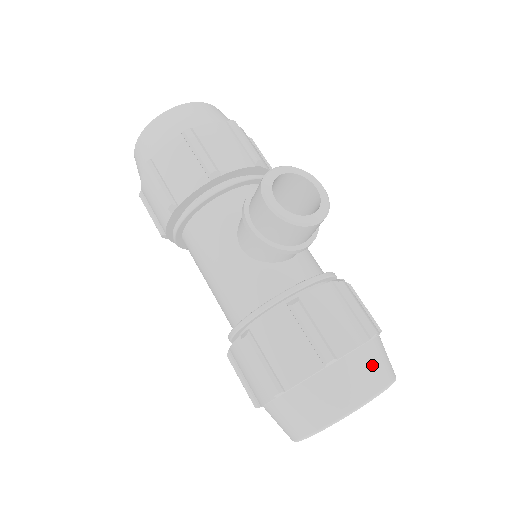
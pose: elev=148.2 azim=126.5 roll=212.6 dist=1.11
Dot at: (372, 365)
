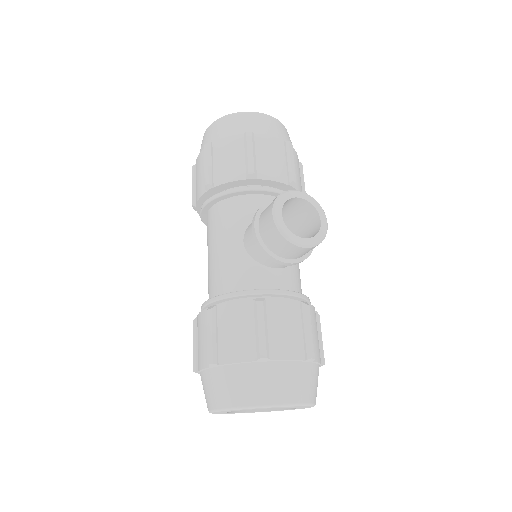
Dot at: (296, 380)
